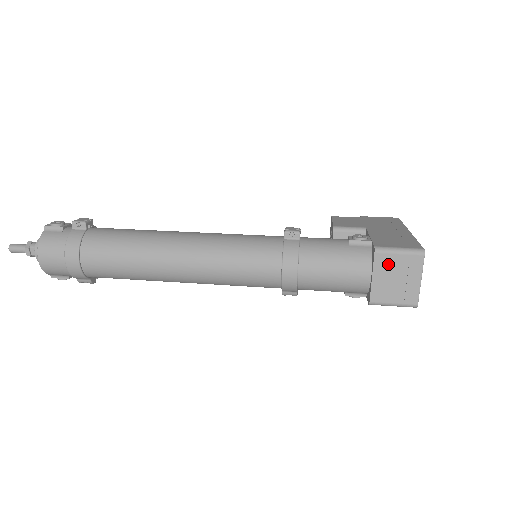
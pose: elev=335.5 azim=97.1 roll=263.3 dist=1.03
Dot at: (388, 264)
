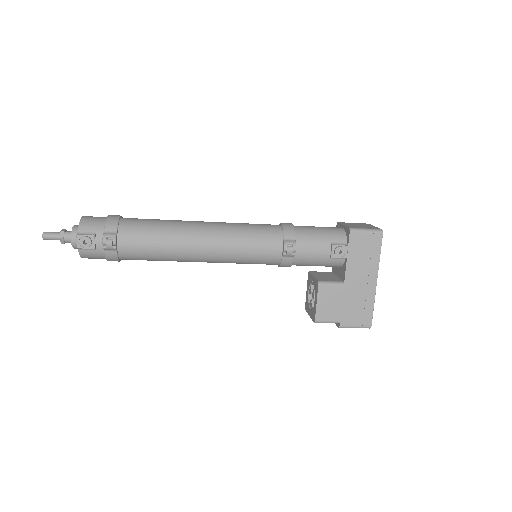
Dot at: (349, 224)
